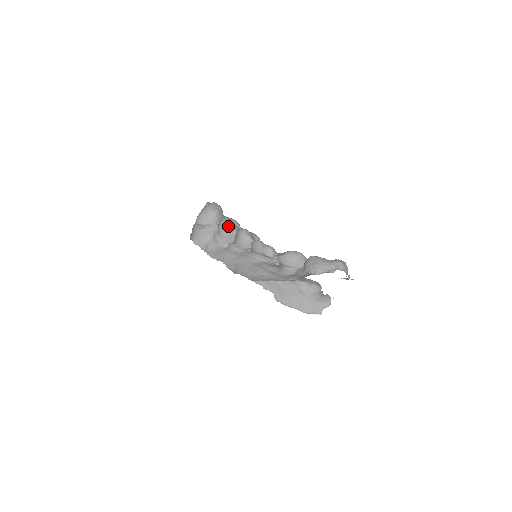
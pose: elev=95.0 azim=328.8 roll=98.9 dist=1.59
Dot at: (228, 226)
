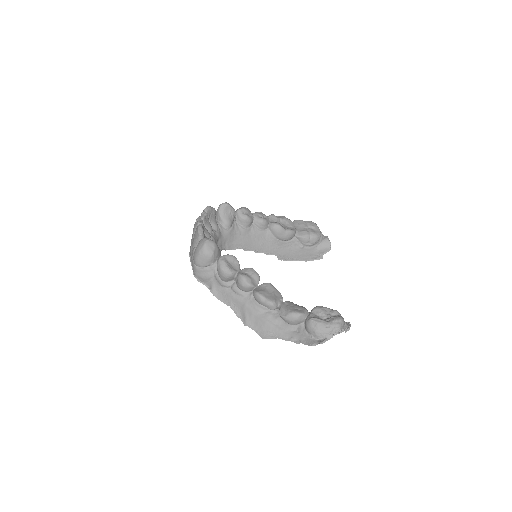
Dot at: (227, 274)
